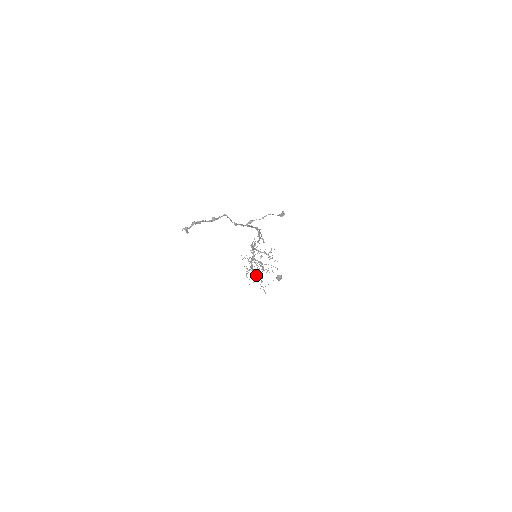
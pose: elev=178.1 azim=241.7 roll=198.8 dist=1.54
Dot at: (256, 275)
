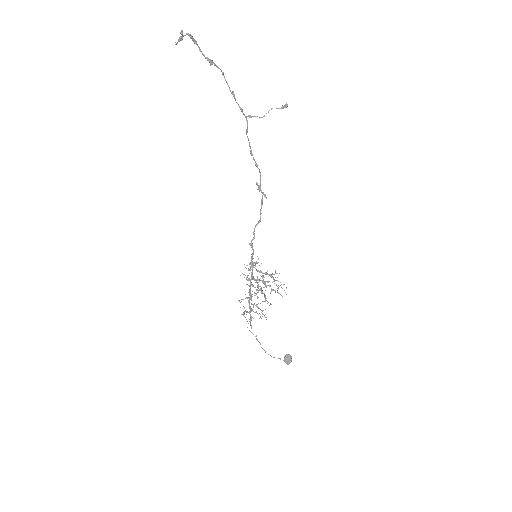
Dot at: occluded
